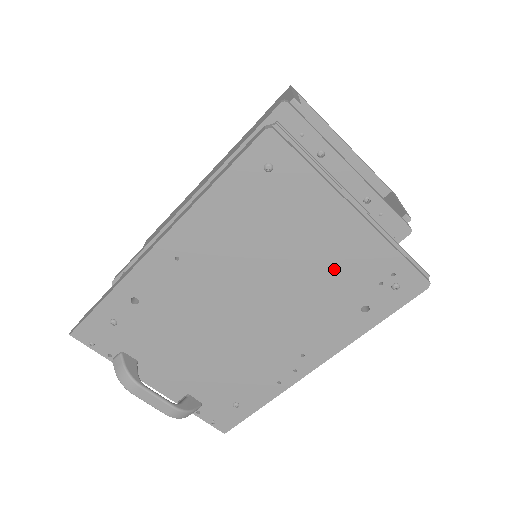
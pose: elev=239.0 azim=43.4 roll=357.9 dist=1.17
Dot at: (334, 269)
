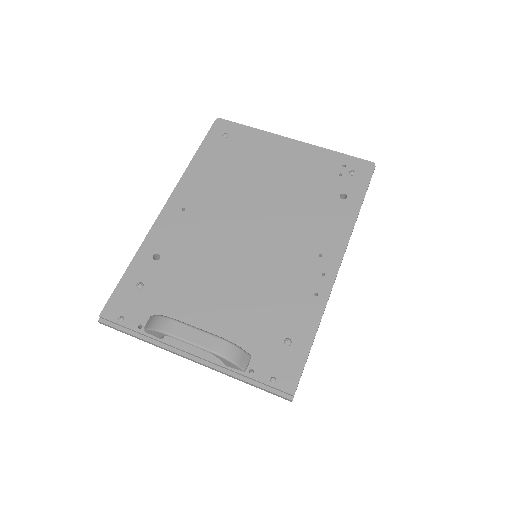
Dot at: (301, 177)
